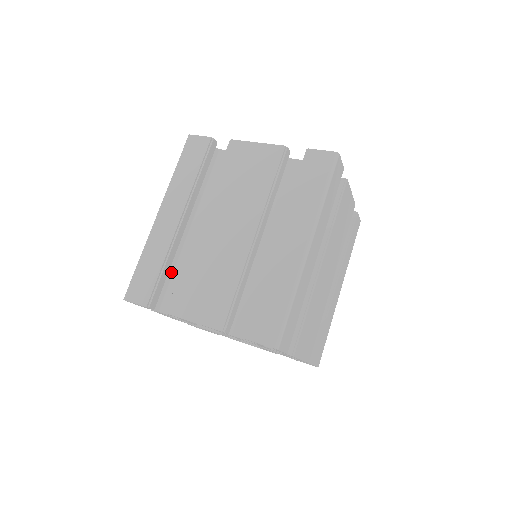
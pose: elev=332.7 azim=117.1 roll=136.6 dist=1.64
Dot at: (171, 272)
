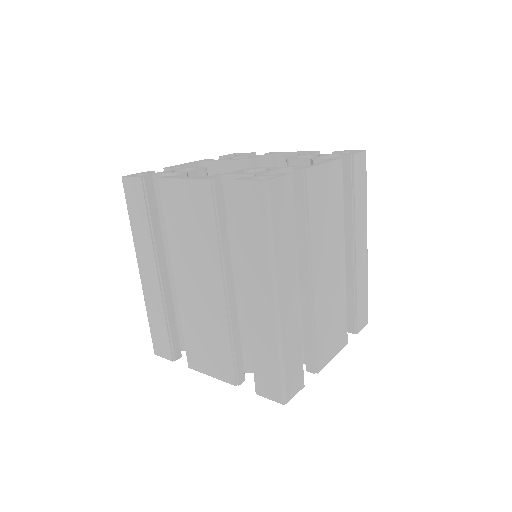
Dot at: occluded
